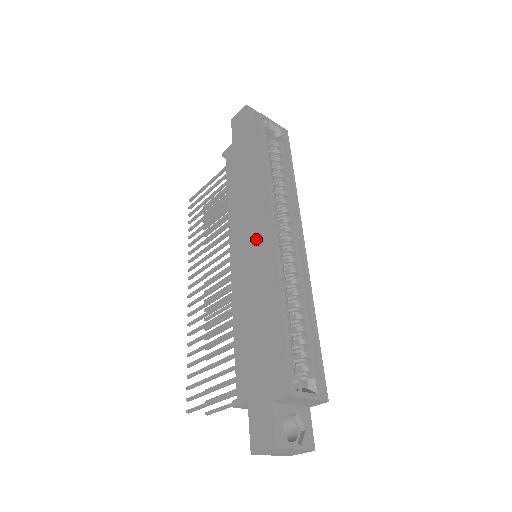
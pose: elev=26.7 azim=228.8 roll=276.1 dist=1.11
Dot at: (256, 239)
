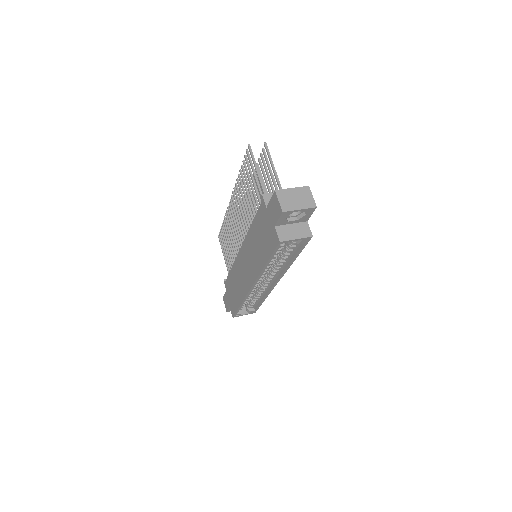
Dot at: (247, 274)
